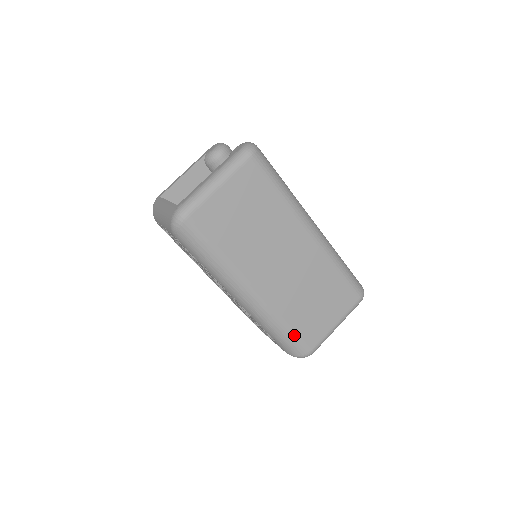
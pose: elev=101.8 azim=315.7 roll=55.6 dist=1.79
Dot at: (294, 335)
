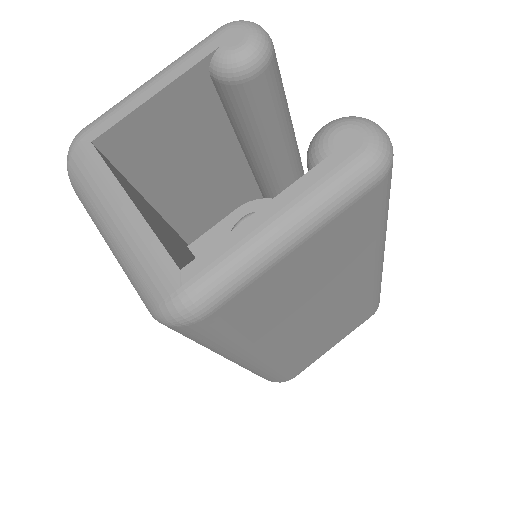
Dot at: (285, 374)
